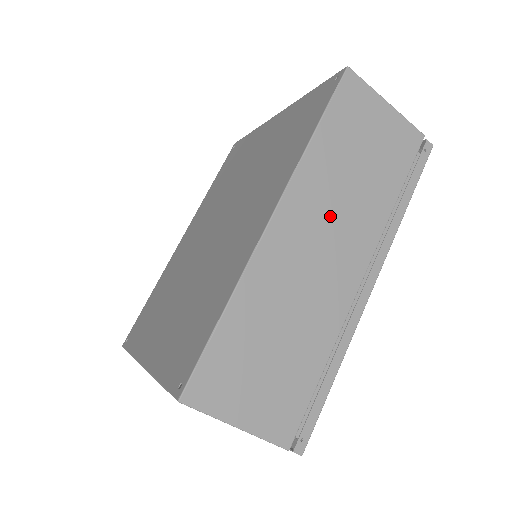
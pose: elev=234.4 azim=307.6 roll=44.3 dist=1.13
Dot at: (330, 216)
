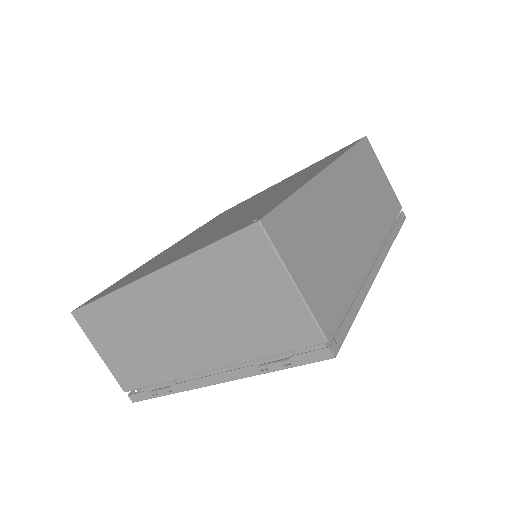
Dot at: (358, 199)
